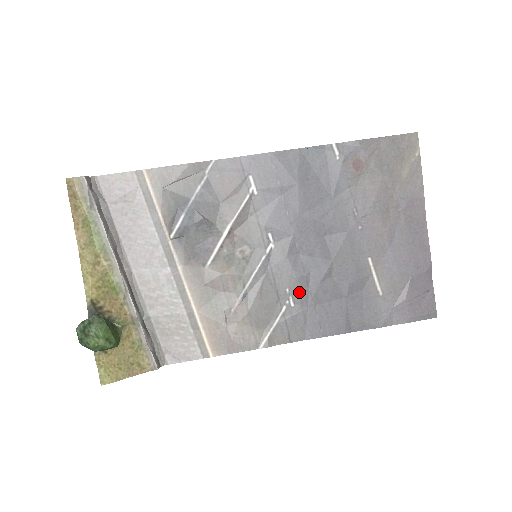
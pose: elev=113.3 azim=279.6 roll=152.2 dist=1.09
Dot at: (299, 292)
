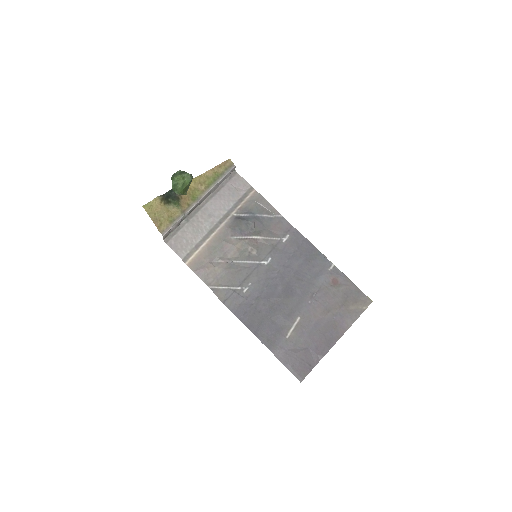
Dot at: (254, 291)
